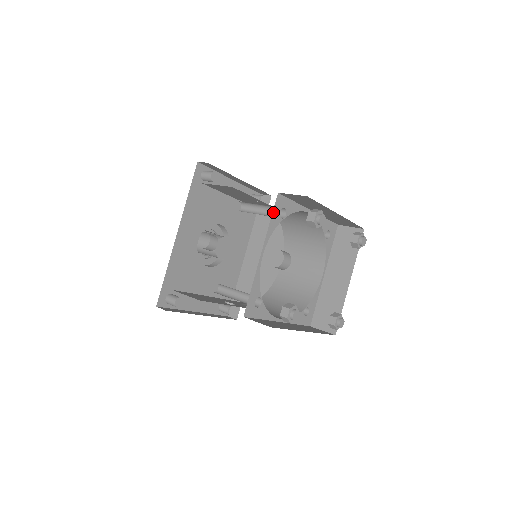
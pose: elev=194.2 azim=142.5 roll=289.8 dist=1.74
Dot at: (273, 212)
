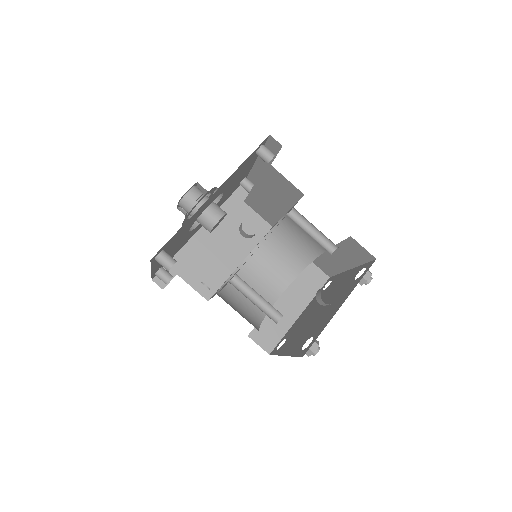
Dot at: occluded
